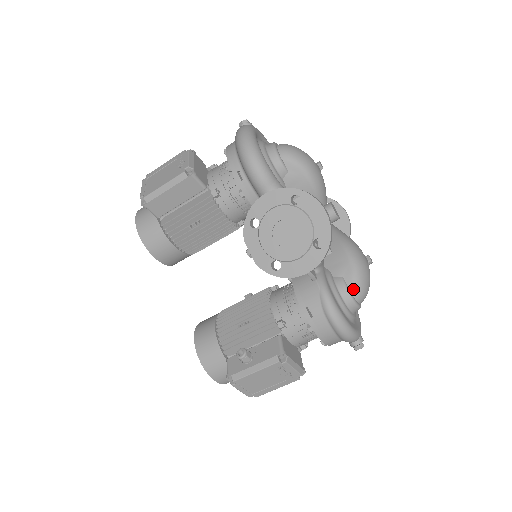
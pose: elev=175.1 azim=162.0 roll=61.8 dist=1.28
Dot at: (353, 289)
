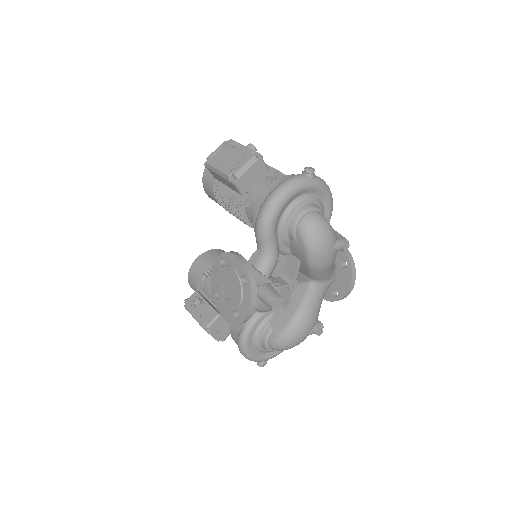
Dot at: (271, 342)
